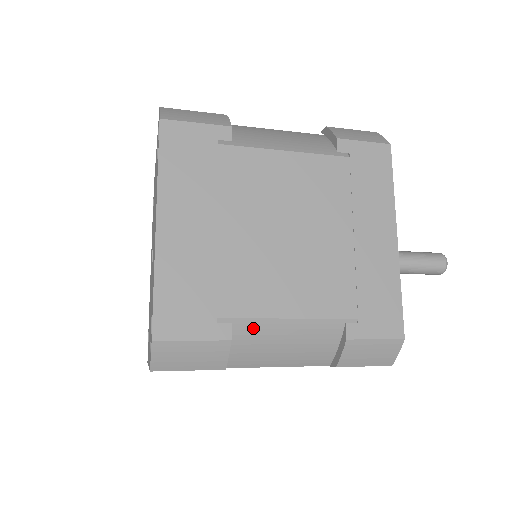
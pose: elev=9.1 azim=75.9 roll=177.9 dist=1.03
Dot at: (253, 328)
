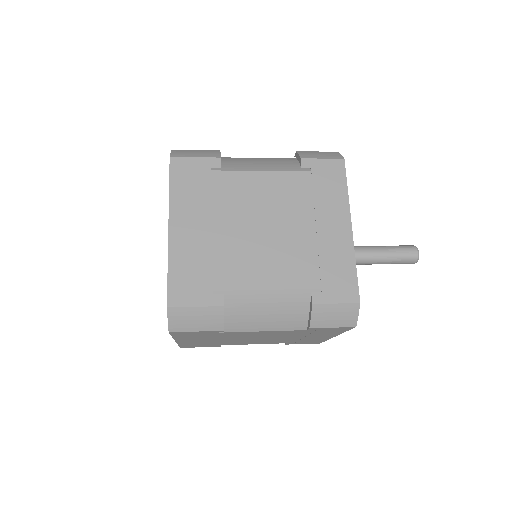
Dot at: (241, 298)
